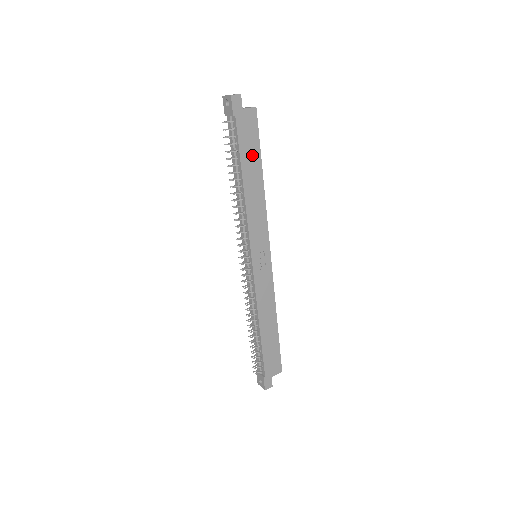
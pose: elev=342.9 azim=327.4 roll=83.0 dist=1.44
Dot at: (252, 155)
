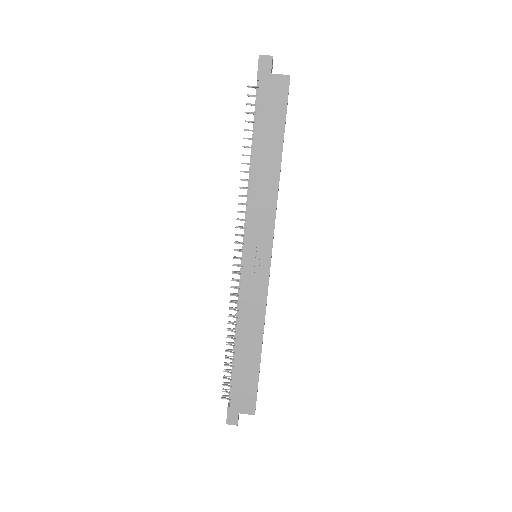
Dot at: (272, 131)
